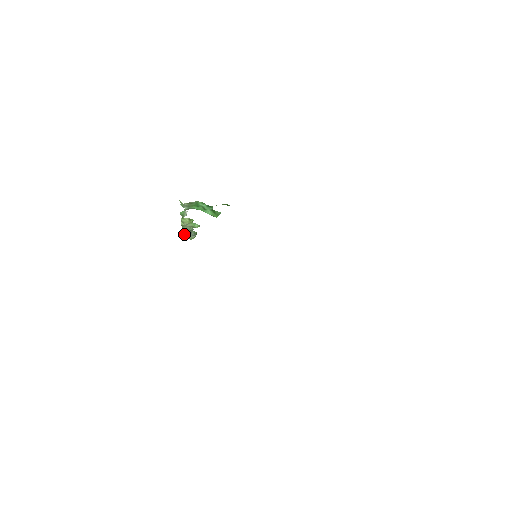
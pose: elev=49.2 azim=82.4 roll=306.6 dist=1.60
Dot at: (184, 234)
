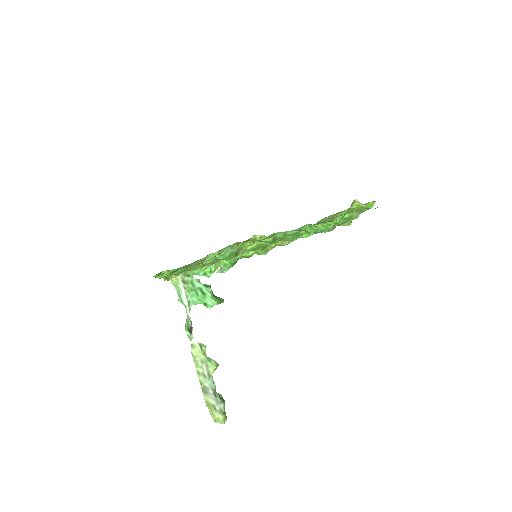
Dot at: (207, 402)
